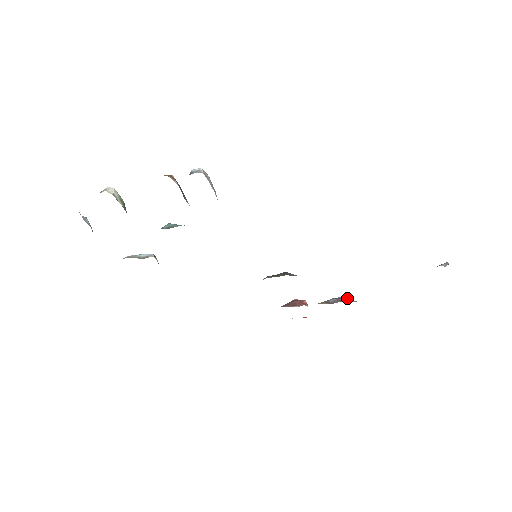
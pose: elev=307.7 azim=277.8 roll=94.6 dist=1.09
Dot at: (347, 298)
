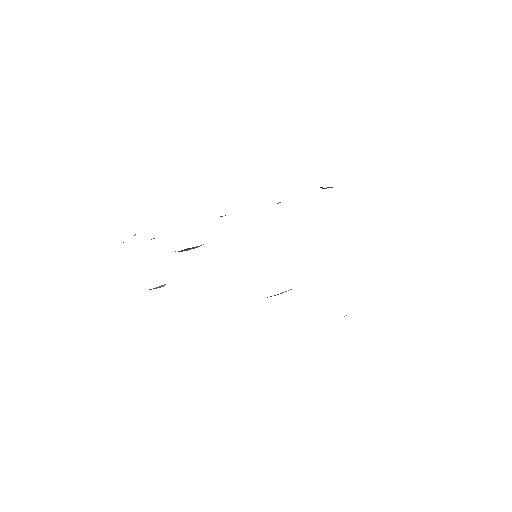
Dot at: occluded
